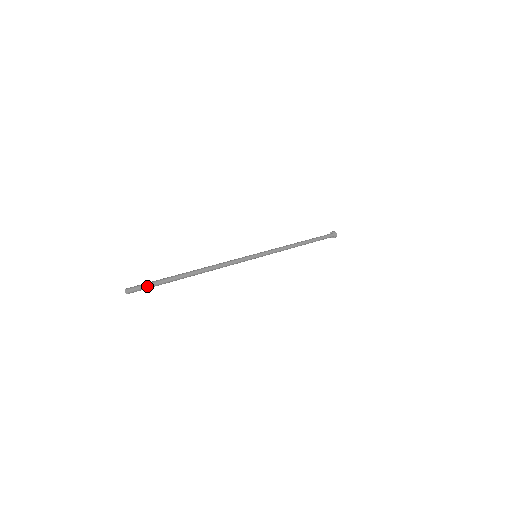
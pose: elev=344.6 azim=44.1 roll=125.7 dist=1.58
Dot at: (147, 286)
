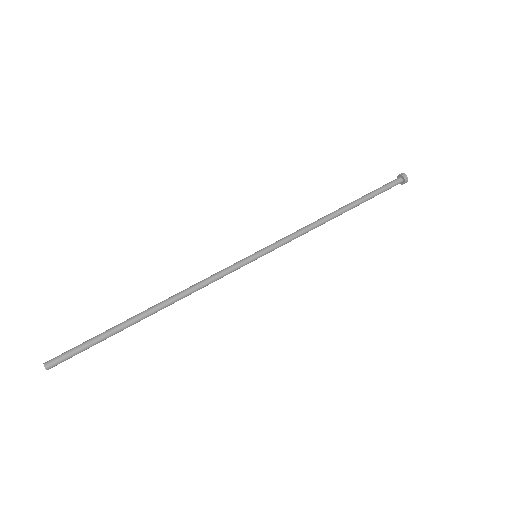
Dot at: (74, 351)
